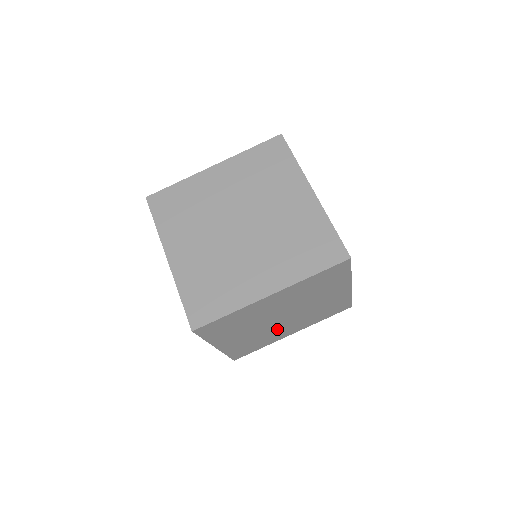
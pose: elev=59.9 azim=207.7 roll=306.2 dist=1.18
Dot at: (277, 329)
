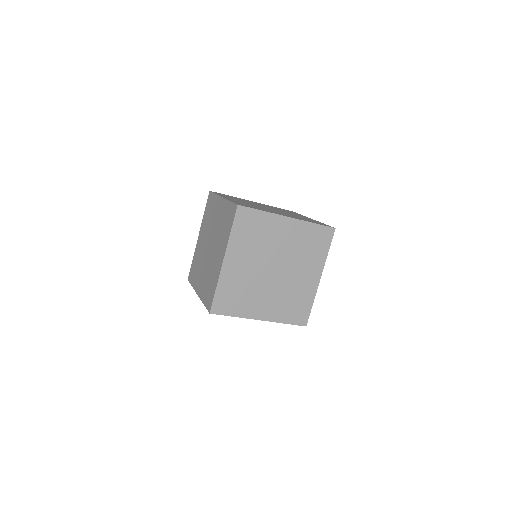
Dot at: occluded
